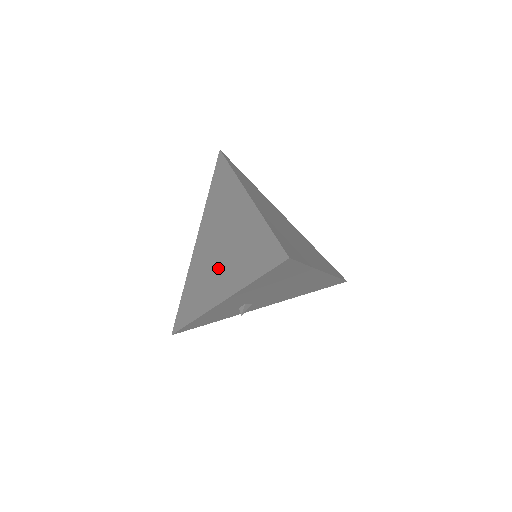
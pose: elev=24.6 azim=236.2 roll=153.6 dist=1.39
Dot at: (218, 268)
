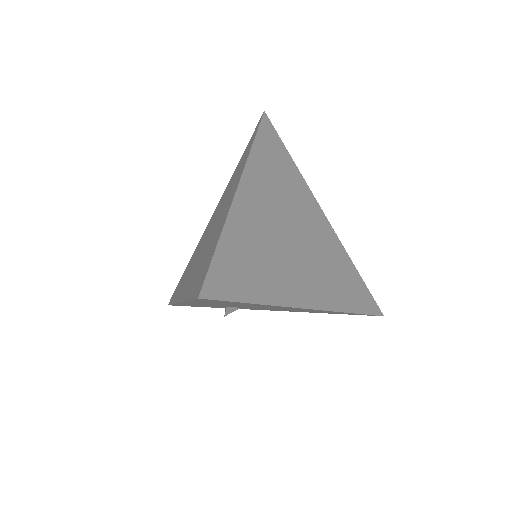
Dot at: (197, 260)
